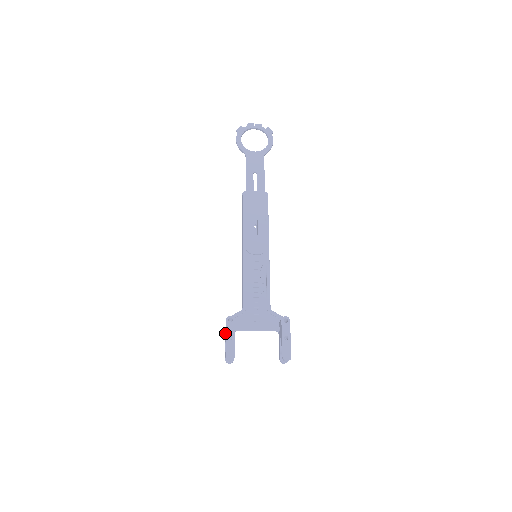
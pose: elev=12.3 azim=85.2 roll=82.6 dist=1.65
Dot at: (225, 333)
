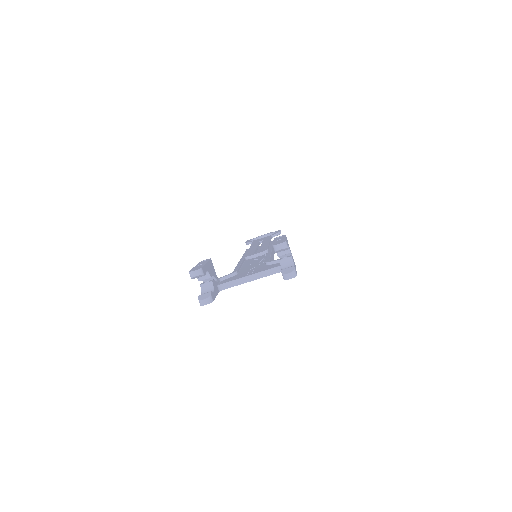
Dot at: occluded
